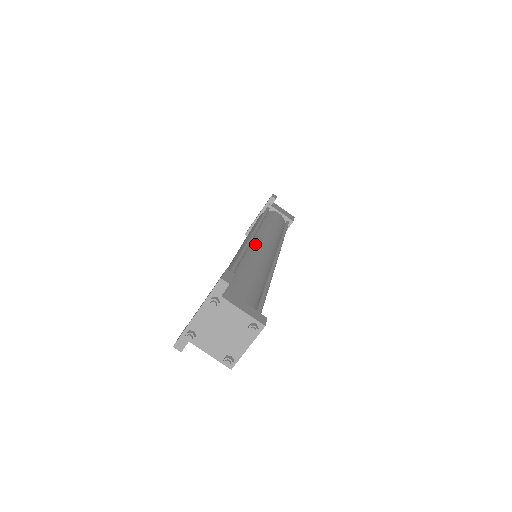
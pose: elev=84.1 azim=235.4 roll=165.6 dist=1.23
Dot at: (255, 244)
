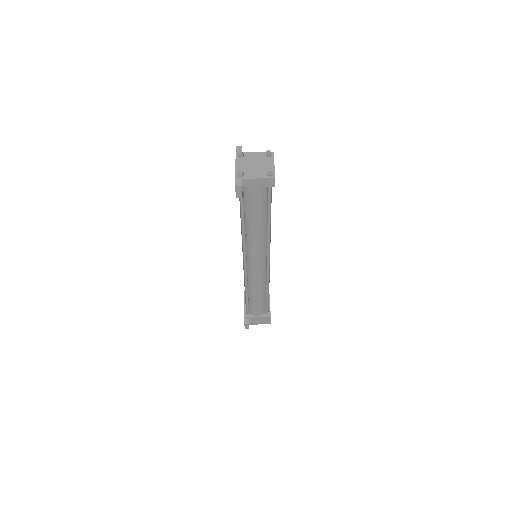
Dot at: occluded
